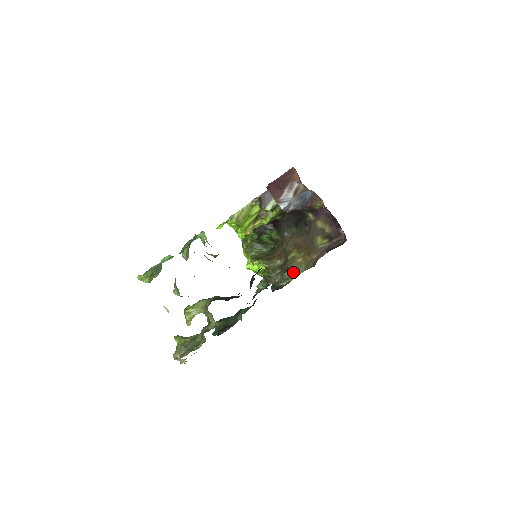
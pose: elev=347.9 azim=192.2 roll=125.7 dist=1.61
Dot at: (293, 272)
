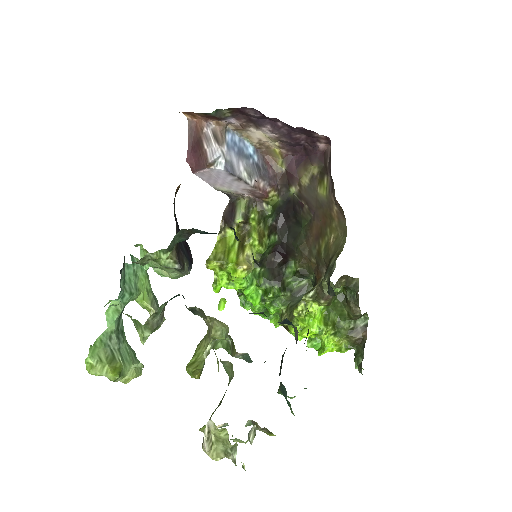
Dot at: (336, 254)
